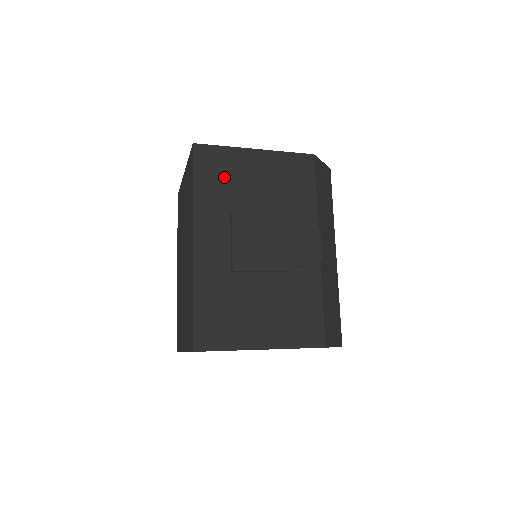
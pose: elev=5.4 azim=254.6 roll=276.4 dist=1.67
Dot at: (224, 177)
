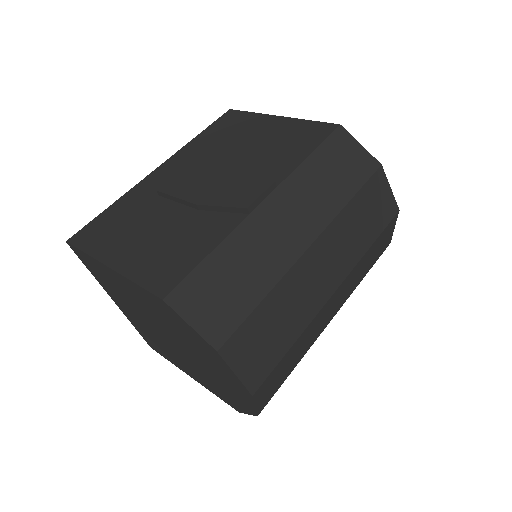
Dot at: (230, 131)
